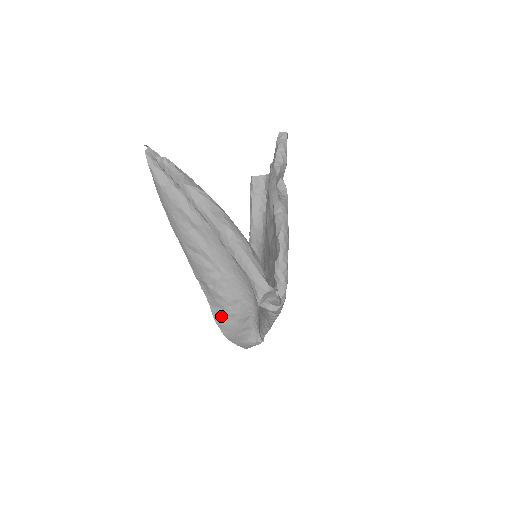
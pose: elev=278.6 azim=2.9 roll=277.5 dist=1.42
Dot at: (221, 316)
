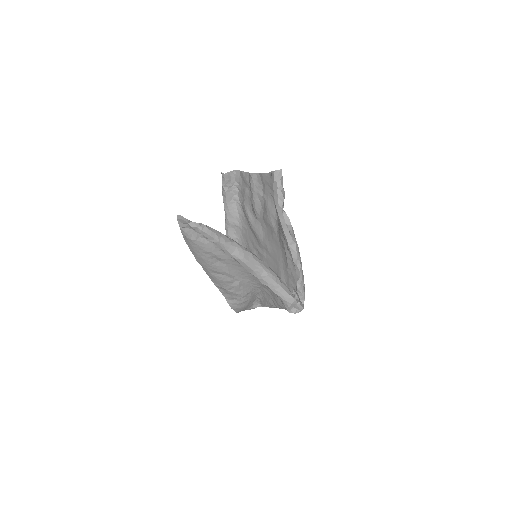
Dot at: (236, 304)
